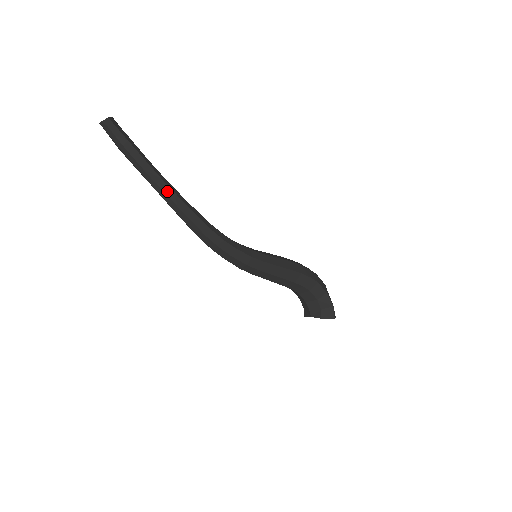
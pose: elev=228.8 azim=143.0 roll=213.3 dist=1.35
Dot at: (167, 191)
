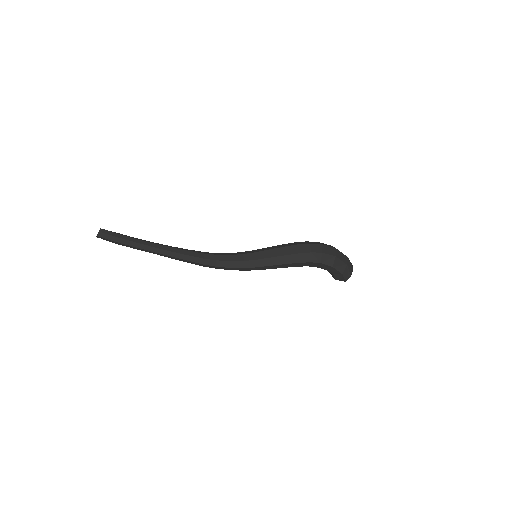
Dot at: (159, 254)
